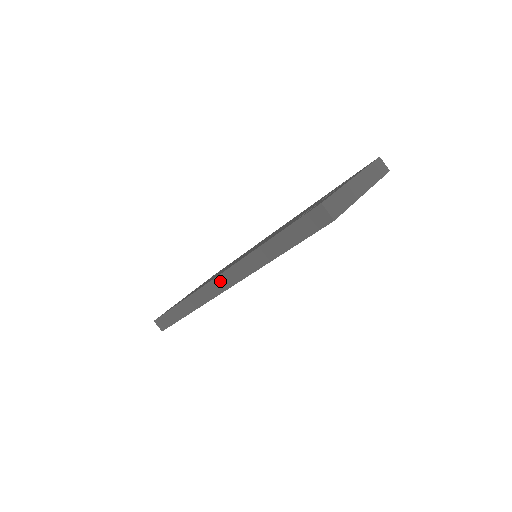
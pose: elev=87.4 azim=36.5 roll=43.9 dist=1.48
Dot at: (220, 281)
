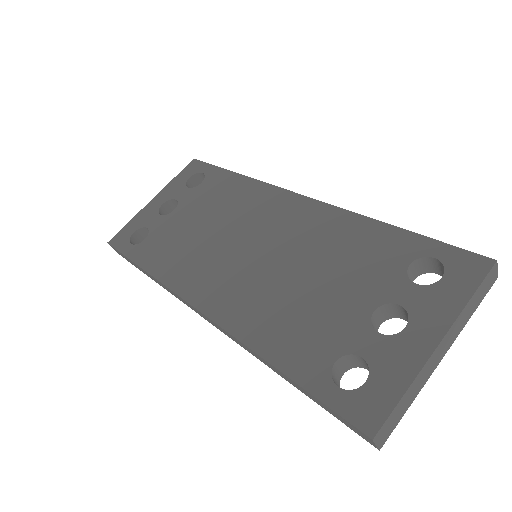
Dot at: (200, 313)
